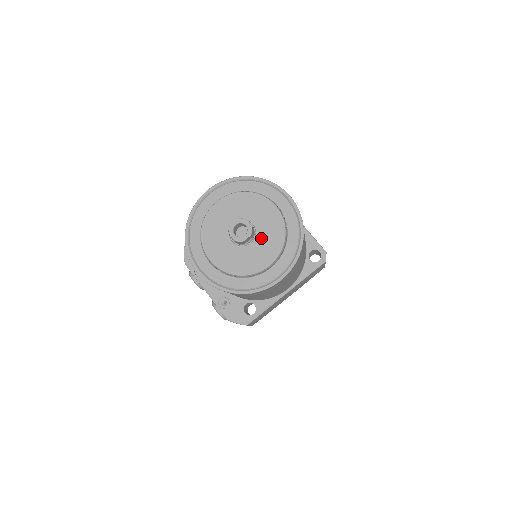
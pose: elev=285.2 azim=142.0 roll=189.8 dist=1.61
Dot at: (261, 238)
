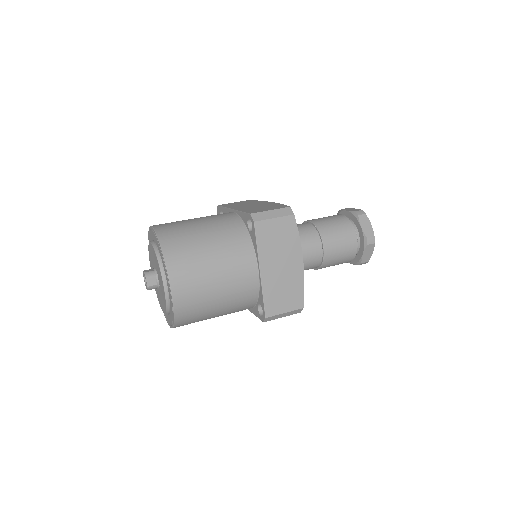
Dot at: (161, 294)
